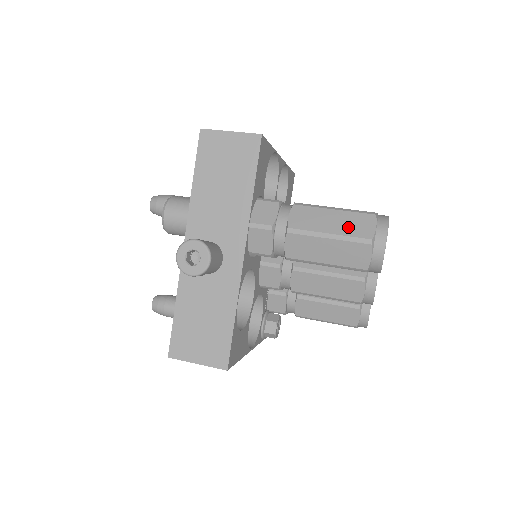
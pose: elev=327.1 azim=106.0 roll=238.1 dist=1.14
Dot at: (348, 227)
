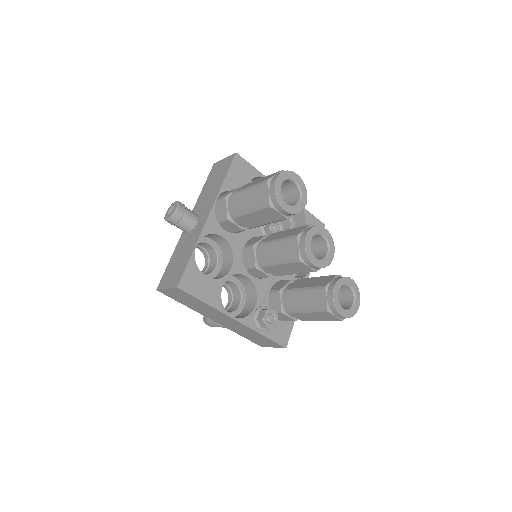
Dot at: (261, 180)
